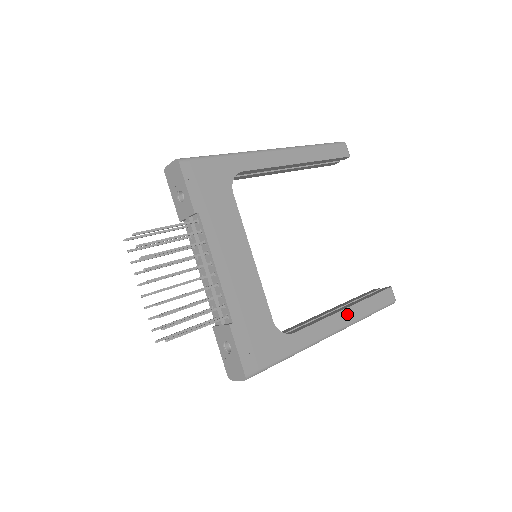
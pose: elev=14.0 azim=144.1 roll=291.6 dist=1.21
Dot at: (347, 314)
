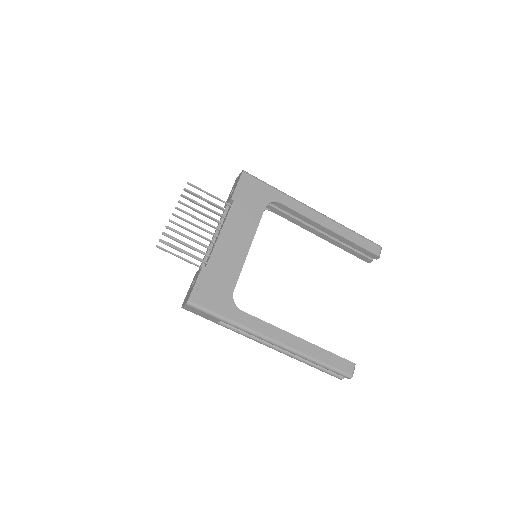
Dot at: (297, 341)
